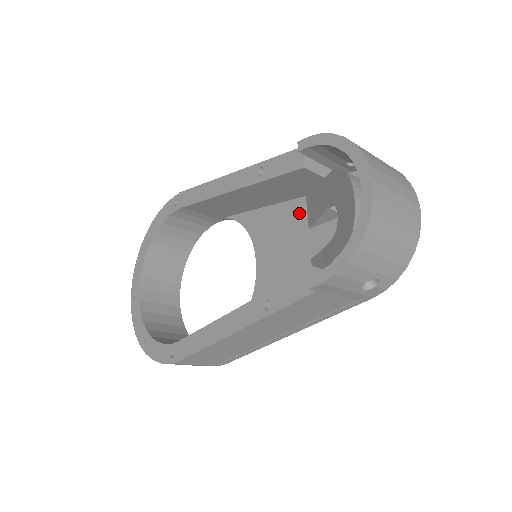
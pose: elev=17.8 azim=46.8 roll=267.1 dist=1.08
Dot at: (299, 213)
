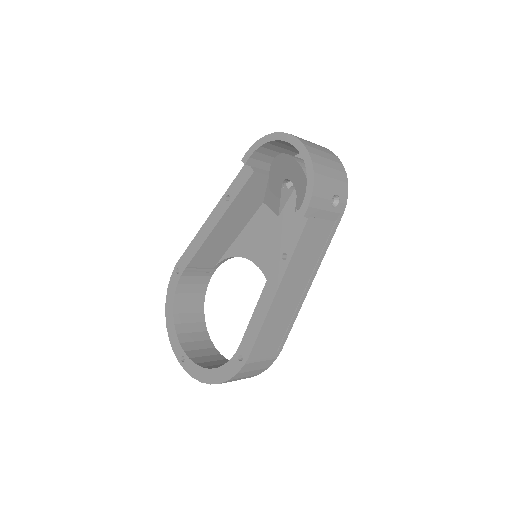
Dot at: (266, 214)
